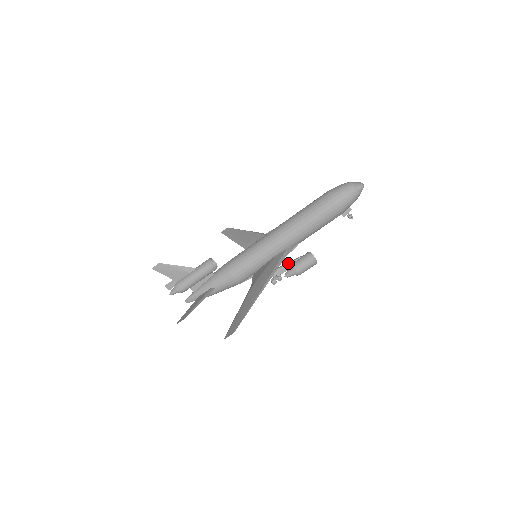
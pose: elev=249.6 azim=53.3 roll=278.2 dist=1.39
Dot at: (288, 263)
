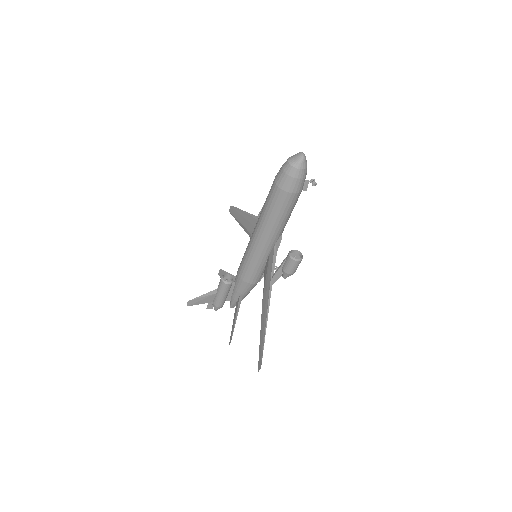
Dot at: (278, 269)
